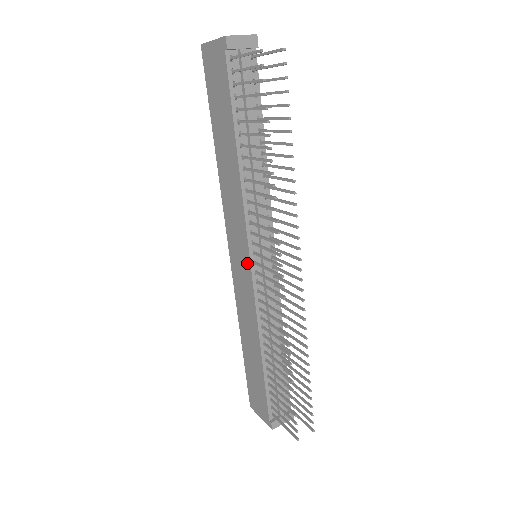
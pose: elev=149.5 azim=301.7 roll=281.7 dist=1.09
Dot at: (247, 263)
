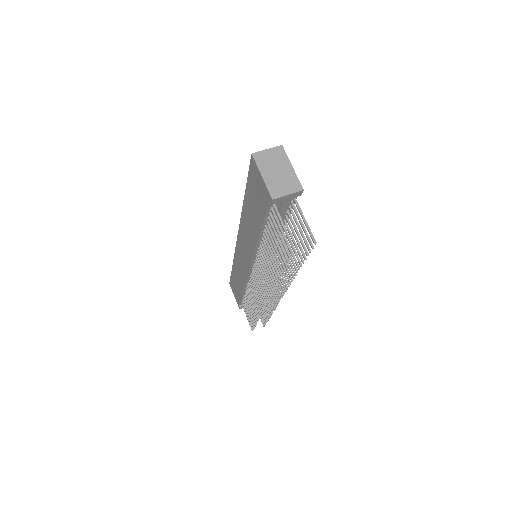
Dot at: (247, 265)
